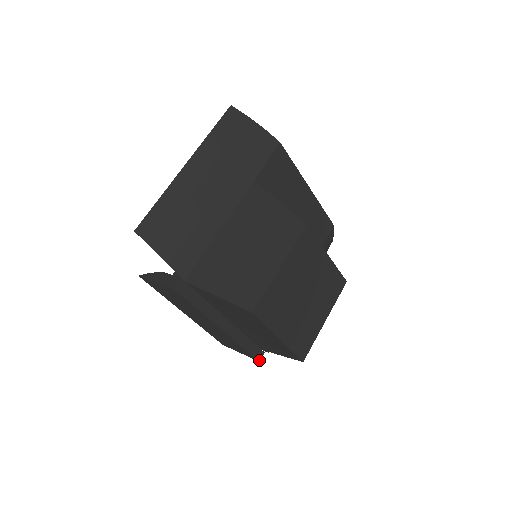
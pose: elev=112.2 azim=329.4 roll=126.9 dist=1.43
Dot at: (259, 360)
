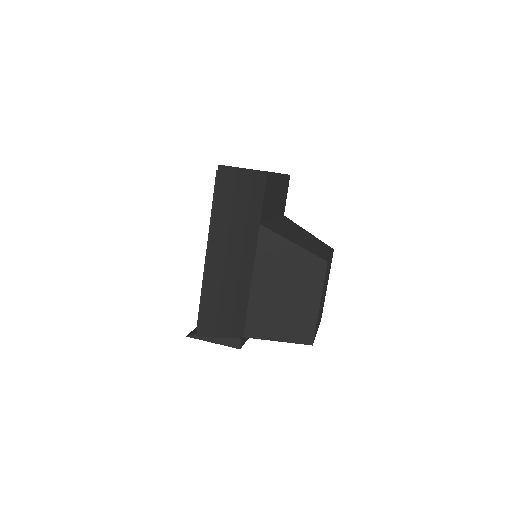
Dot at: occluded
